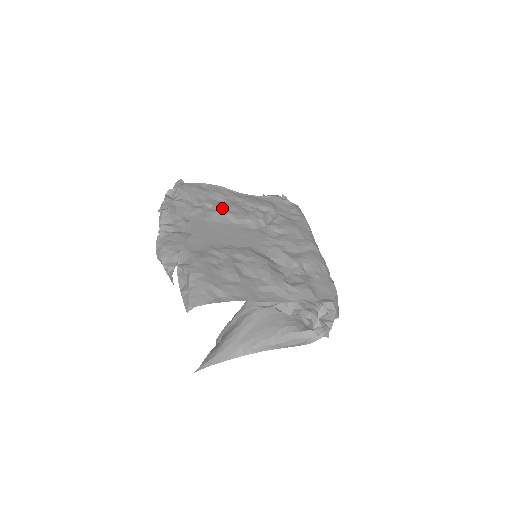
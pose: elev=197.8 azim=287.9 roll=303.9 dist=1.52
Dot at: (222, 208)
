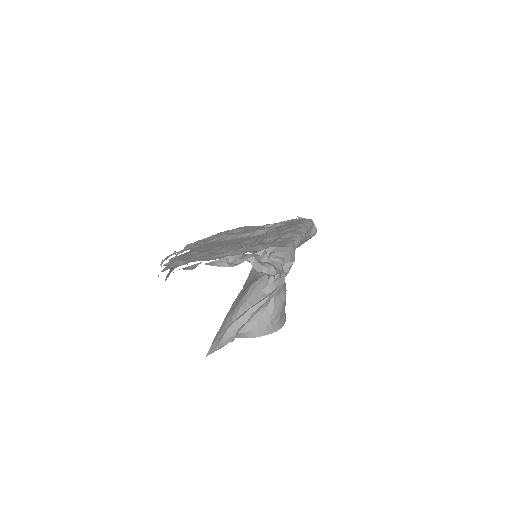
Dot at: occluded
